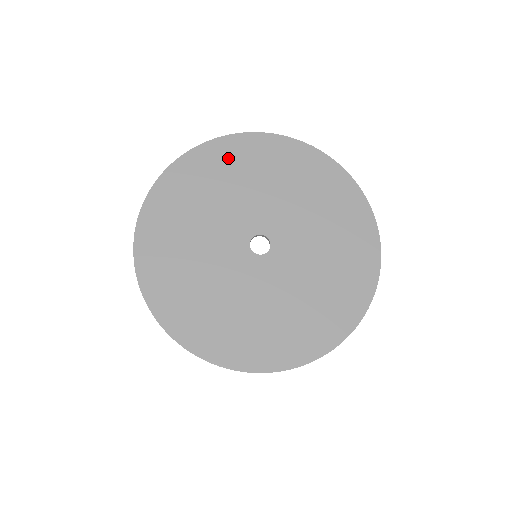
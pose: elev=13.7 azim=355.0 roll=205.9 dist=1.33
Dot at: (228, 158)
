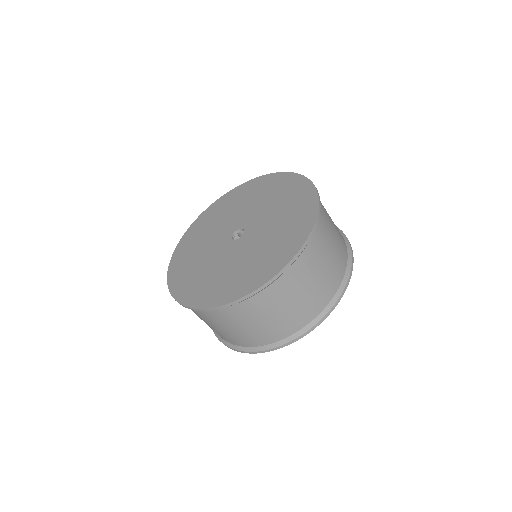
Dot at: (199, 227)
